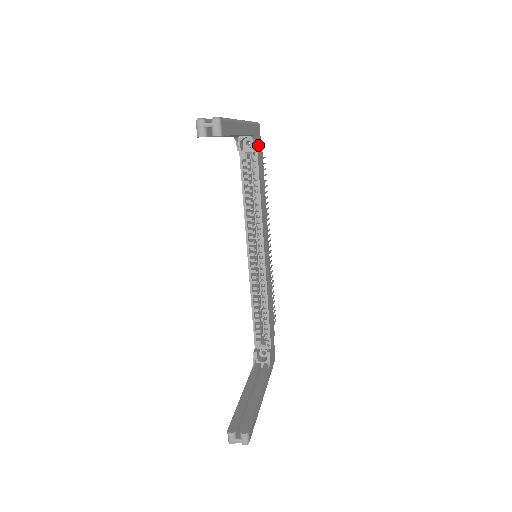
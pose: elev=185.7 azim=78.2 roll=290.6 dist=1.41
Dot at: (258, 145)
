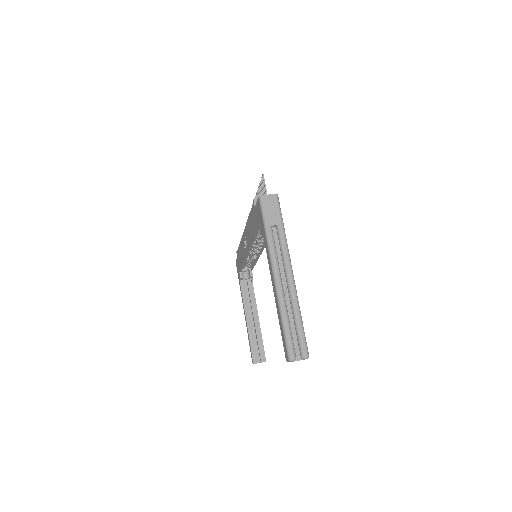
Dot at: occluded
